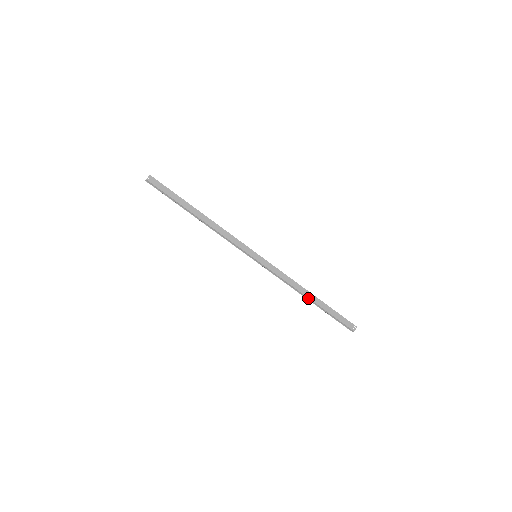
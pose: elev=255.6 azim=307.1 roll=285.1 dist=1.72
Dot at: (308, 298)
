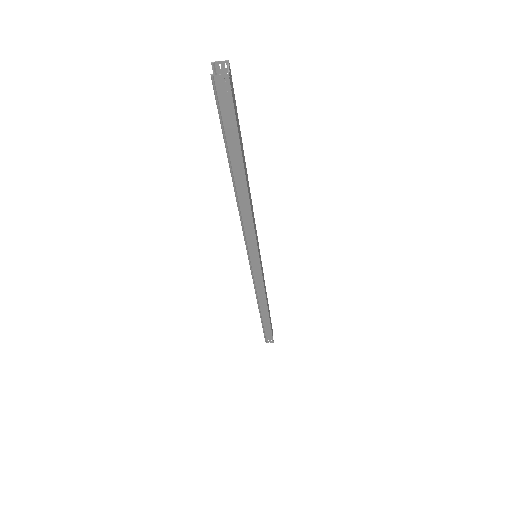
Dot at: (260, 311)
